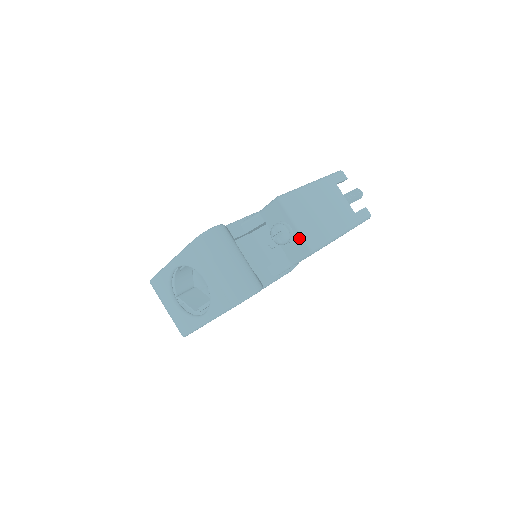
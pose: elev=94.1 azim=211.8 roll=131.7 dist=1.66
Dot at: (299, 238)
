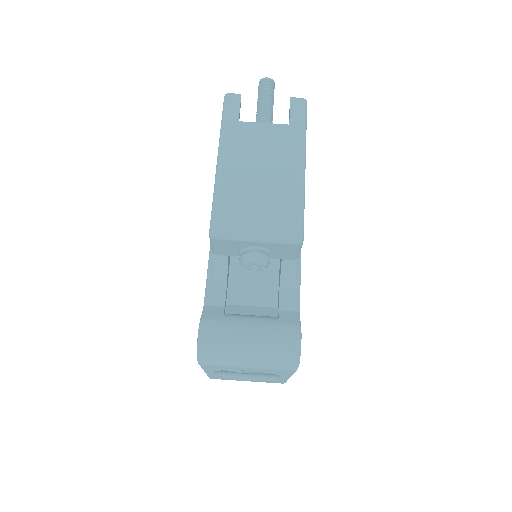
Dot at: (274, 245)
